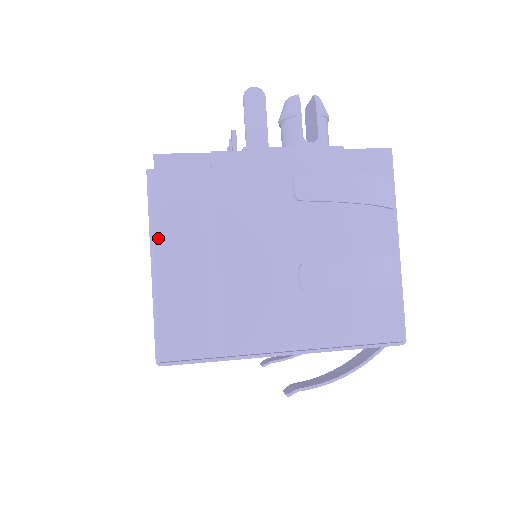
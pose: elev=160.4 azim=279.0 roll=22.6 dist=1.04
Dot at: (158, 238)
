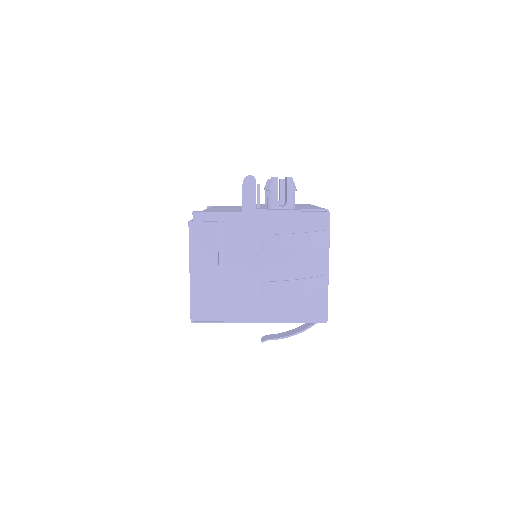
Dot at: (193, 259)
